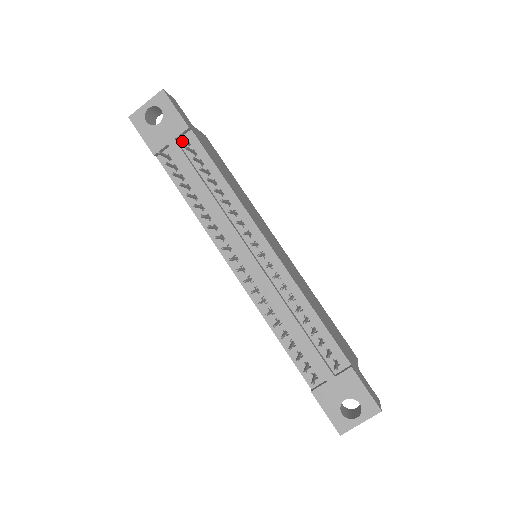
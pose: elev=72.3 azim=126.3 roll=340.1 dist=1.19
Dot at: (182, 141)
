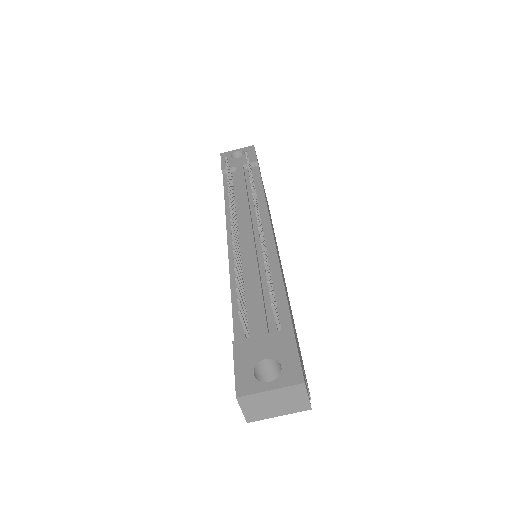
Dot at: (247, 170)
